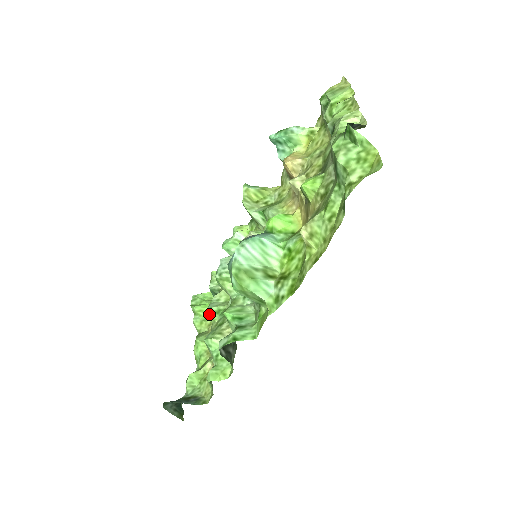
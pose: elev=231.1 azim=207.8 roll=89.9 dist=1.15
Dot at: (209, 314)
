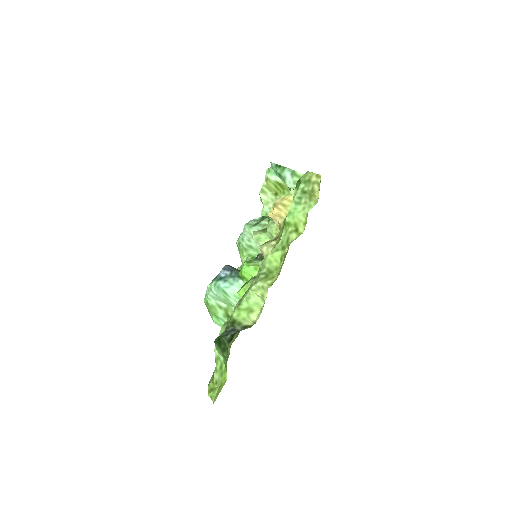
Dot at: occluded
